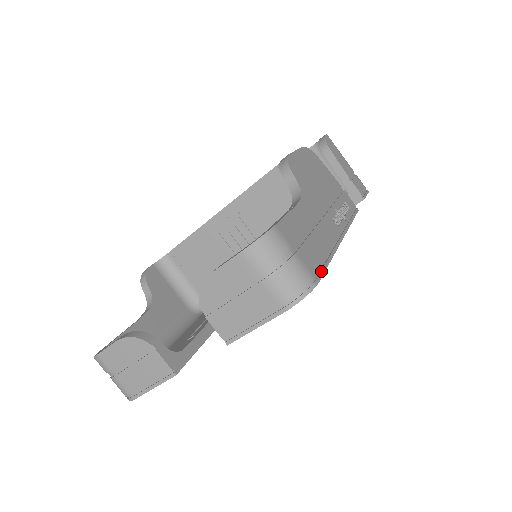
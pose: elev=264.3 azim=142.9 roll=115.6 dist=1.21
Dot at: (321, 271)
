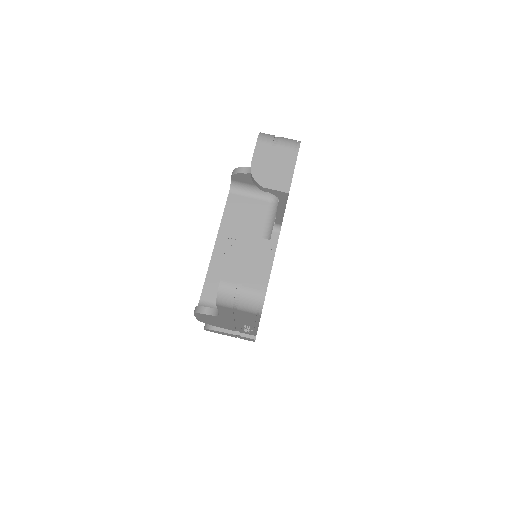
Dot at: occluded
